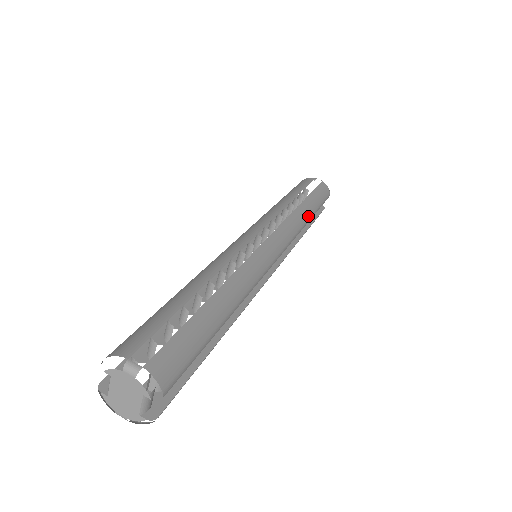
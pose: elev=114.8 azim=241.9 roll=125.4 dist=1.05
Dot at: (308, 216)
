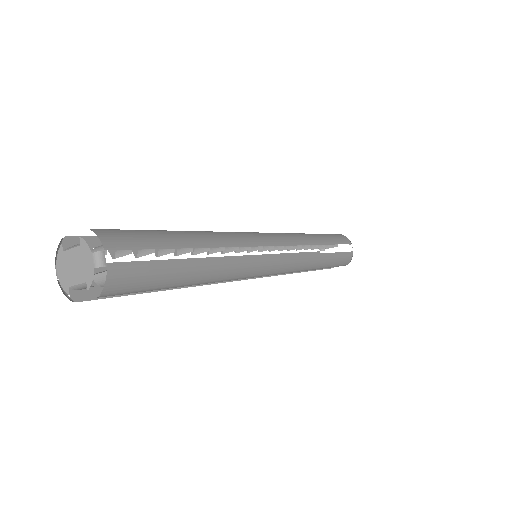
Dot at: (317, 266)
